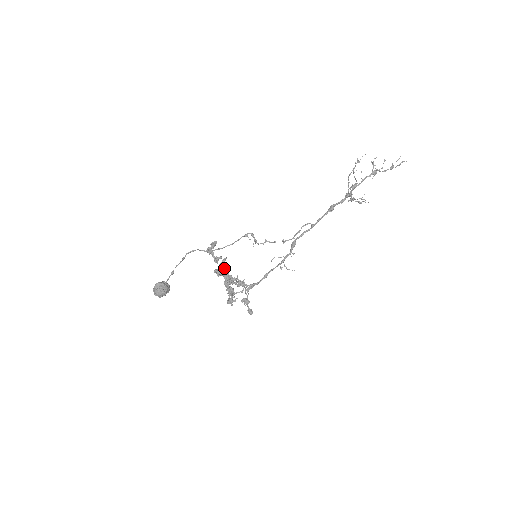
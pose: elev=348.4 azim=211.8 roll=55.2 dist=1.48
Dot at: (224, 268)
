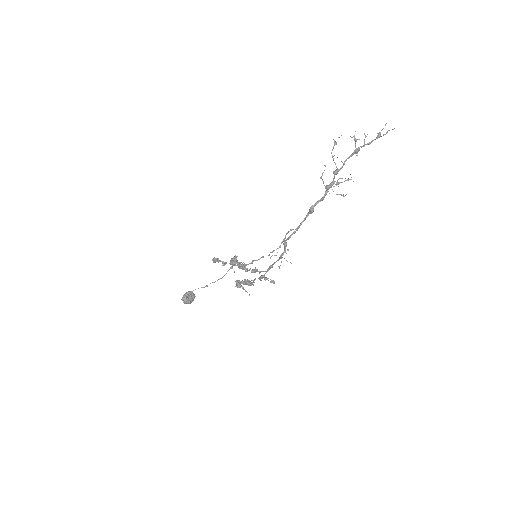
Dot at: (234, 265)
